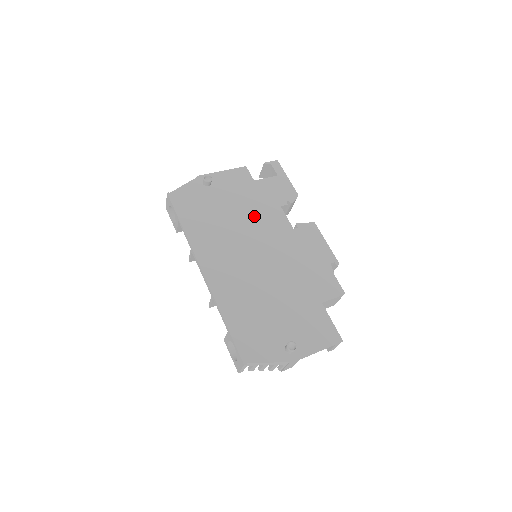
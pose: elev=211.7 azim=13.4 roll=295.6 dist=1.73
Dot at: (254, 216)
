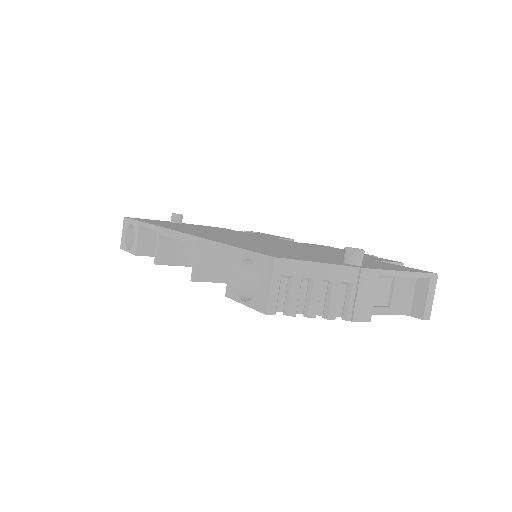
Dot at: (243, 234)
